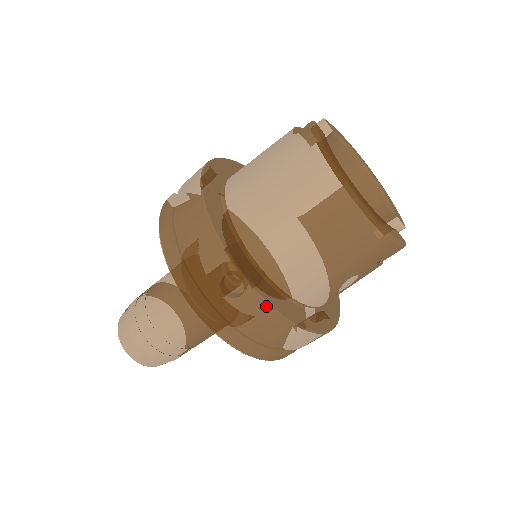
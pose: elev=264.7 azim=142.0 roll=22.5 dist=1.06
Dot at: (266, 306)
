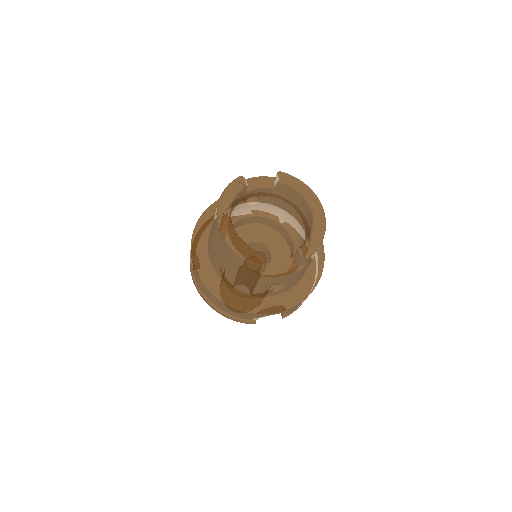
Dot at: (199, 278)
